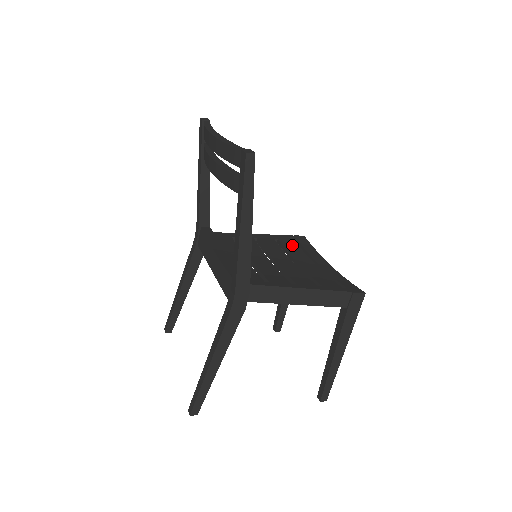
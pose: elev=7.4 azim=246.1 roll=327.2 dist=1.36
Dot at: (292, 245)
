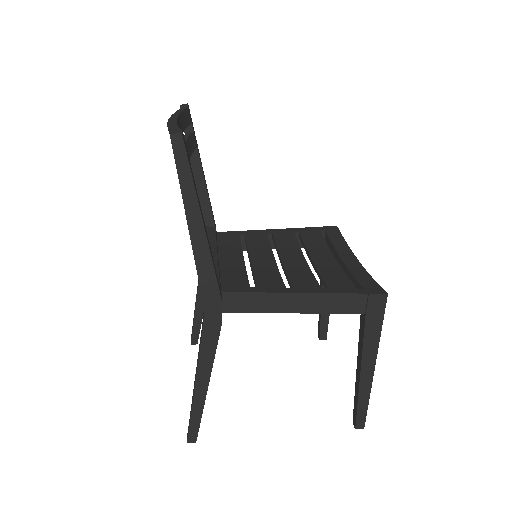
Dot at: (315, 238)
